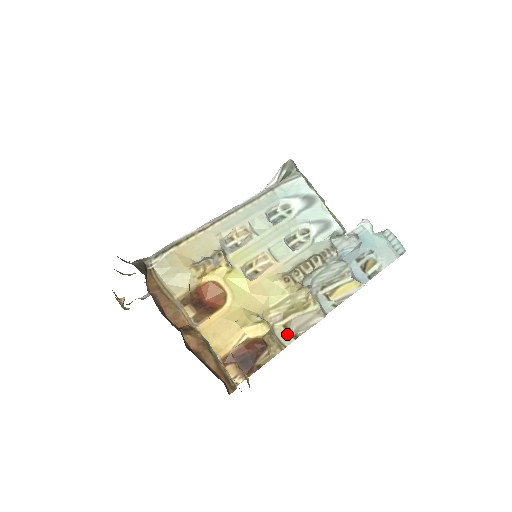
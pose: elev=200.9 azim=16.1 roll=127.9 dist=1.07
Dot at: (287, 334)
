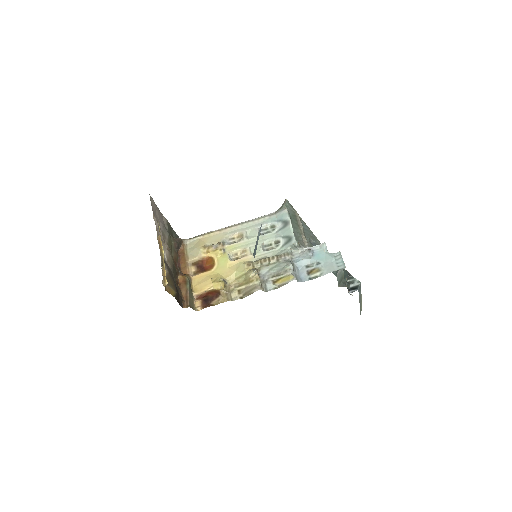
Dot at: (238, 295)
